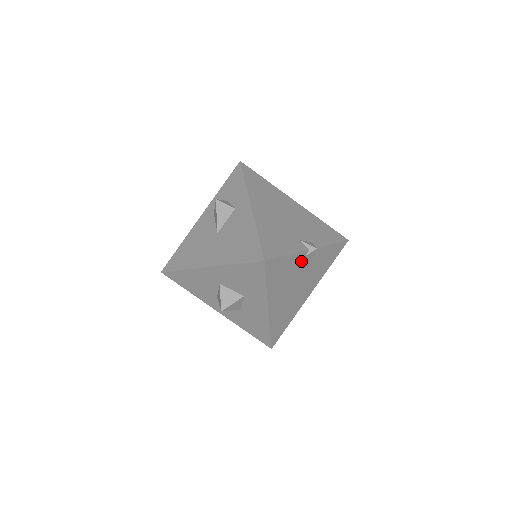
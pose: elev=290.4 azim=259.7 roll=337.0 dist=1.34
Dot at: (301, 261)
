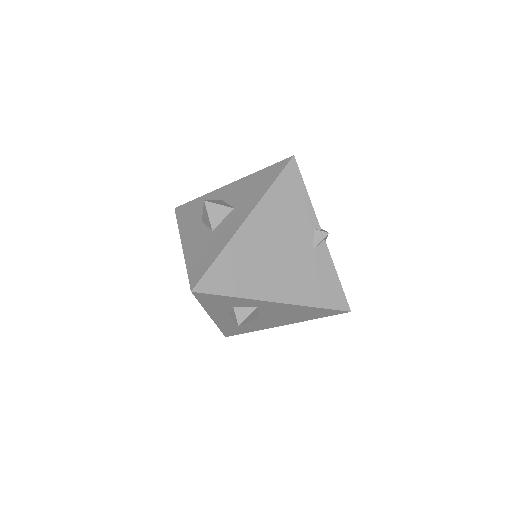
Dot at: (307, 228)
